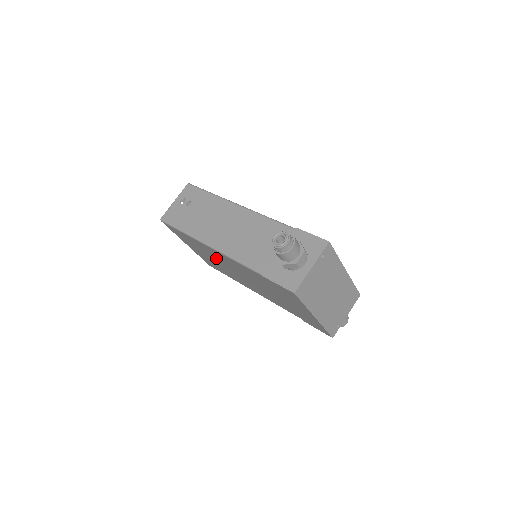
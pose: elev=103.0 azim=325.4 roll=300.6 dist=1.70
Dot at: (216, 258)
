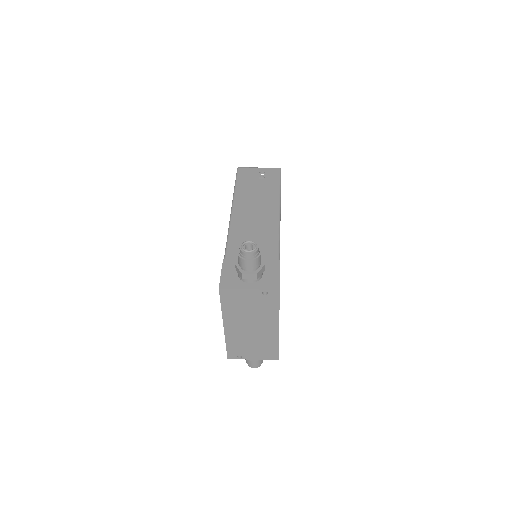
Dot at: occluded
